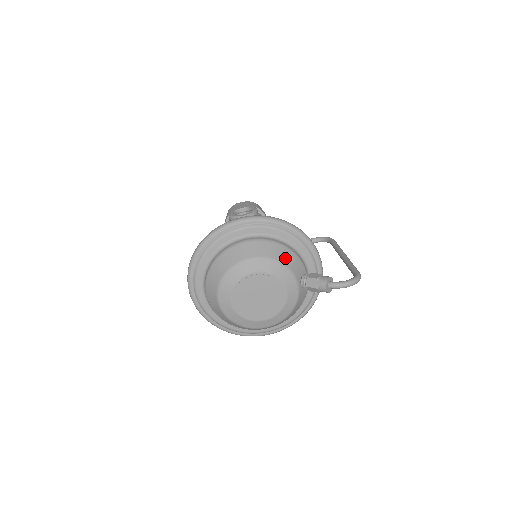
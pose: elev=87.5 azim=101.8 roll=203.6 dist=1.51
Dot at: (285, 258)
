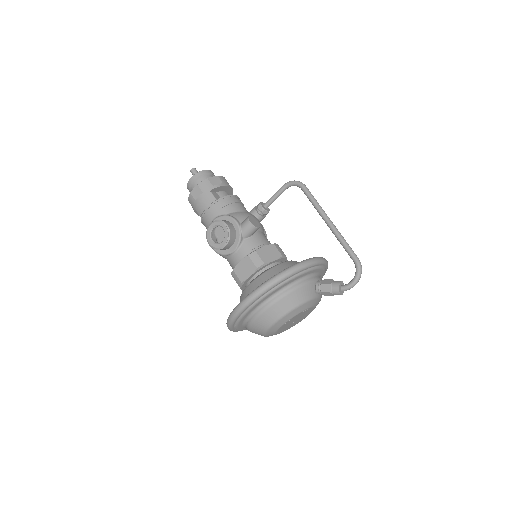
Dot at: (298, 299)
